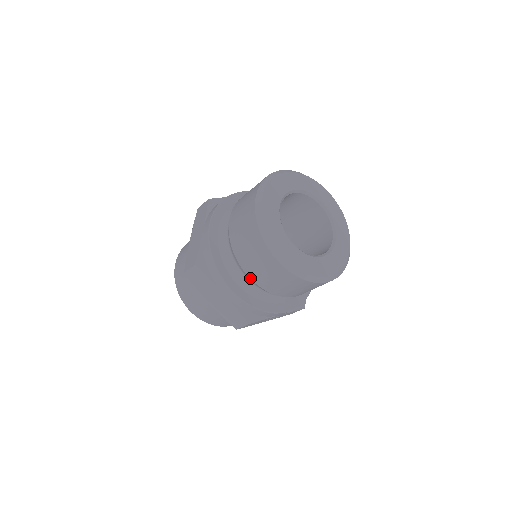
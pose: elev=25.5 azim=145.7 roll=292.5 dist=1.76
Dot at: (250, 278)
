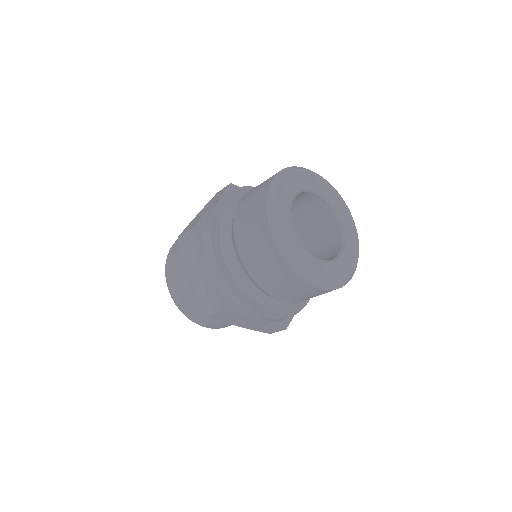
Dot at: occluded
